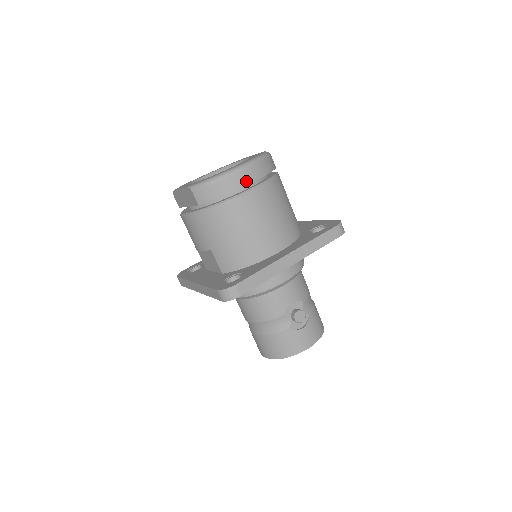
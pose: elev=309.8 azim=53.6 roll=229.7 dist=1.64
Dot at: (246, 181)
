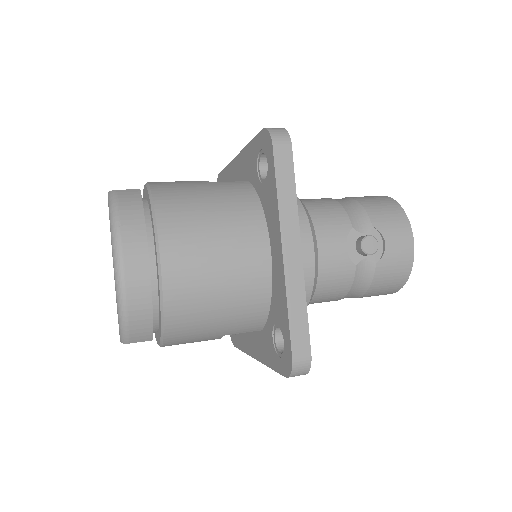
Dot at: (143, 269)
